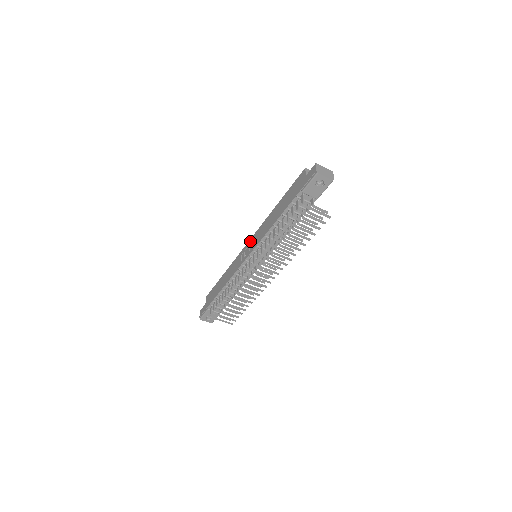
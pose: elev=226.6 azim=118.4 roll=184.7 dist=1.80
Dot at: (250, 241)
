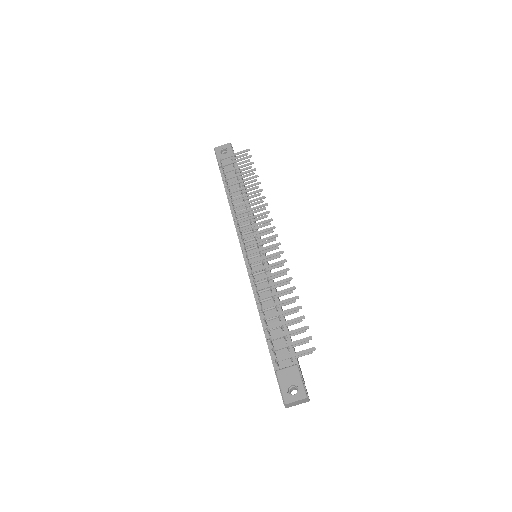
Dot at: occluded
